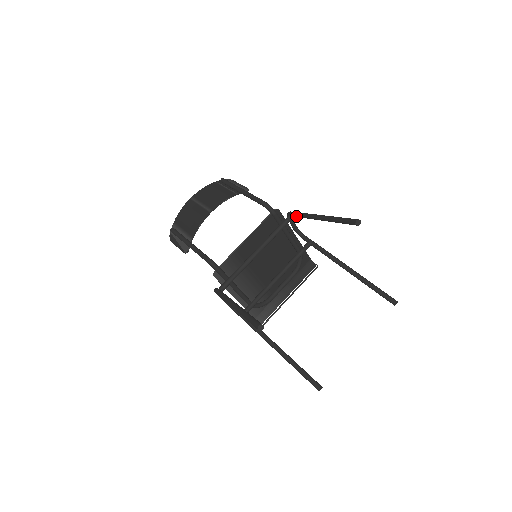
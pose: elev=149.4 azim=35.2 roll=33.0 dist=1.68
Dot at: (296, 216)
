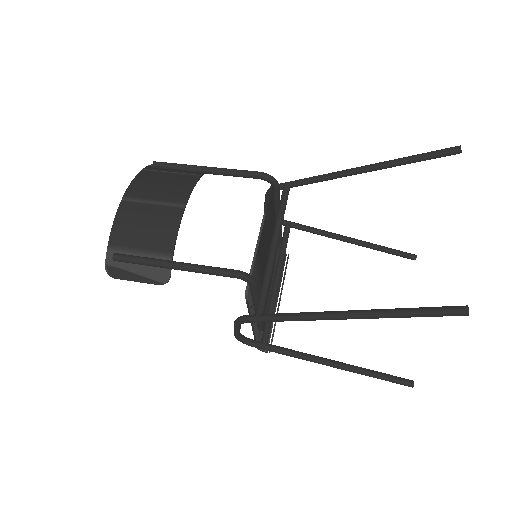
Dot at: (300, 185)
